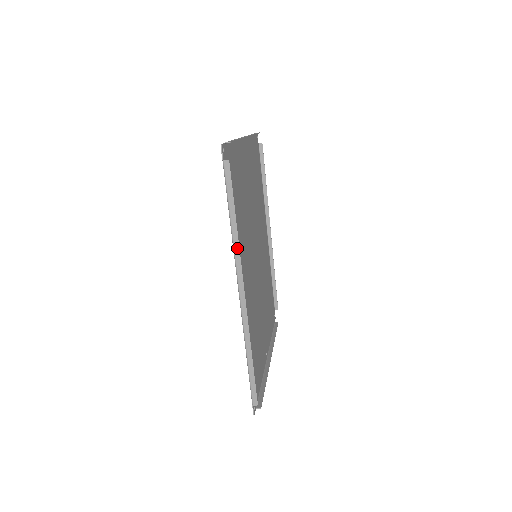
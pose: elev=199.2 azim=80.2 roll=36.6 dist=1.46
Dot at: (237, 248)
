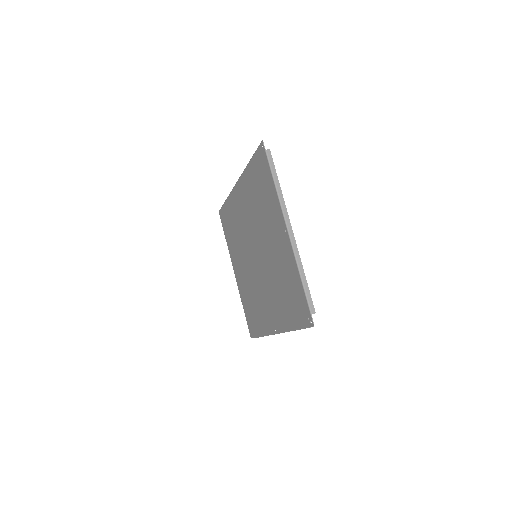
Dot at: occluded
